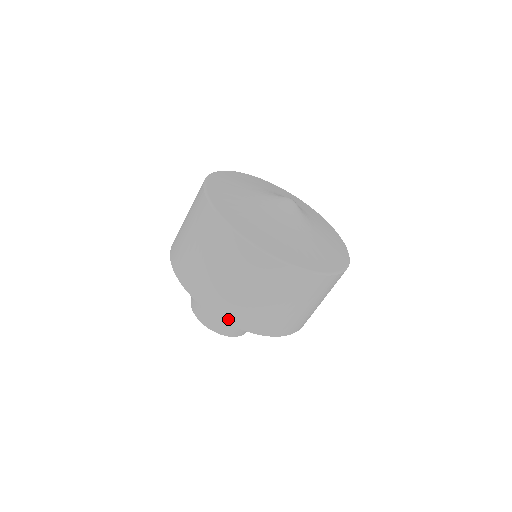
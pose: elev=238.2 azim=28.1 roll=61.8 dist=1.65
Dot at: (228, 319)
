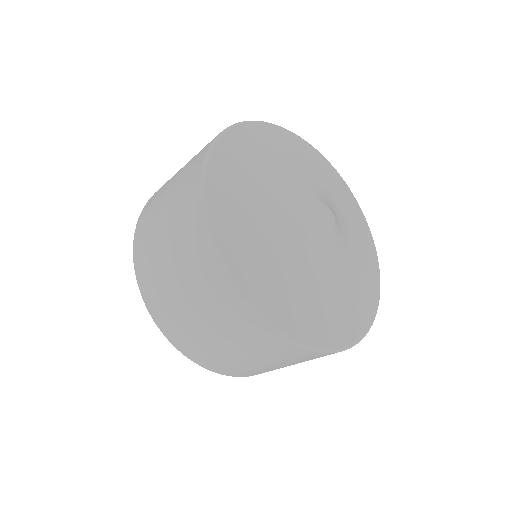
Dot at: (189, 355)
